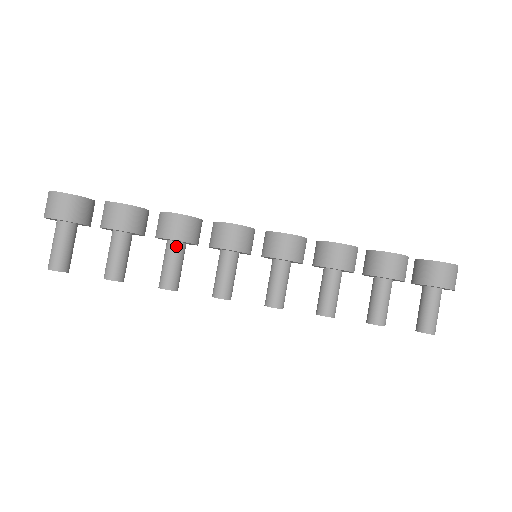
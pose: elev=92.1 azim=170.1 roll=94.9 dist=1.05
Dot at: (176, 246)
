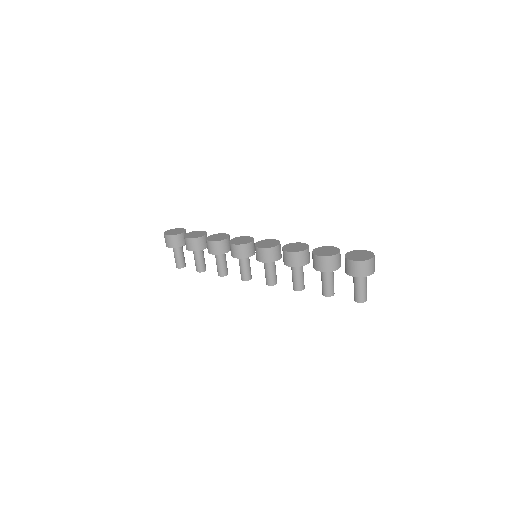
Dot at: (217, 255)
